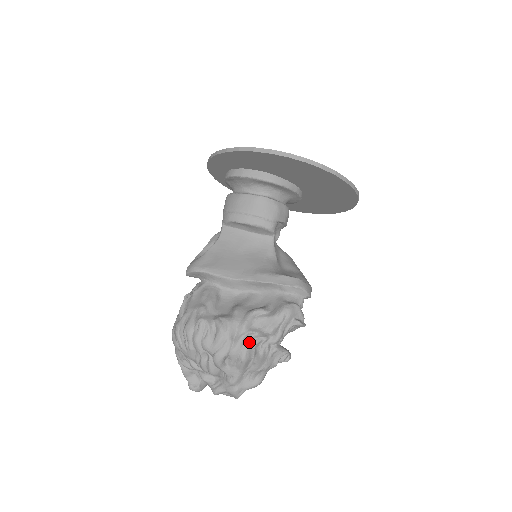
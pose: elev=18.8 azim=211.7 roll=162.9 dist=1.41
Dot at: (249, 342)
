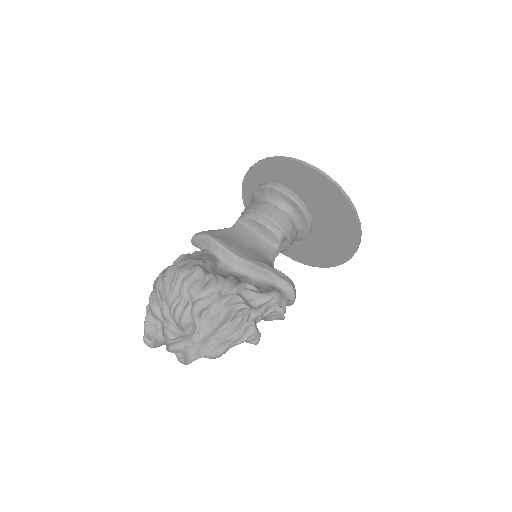
Dot at: (233, 304)
